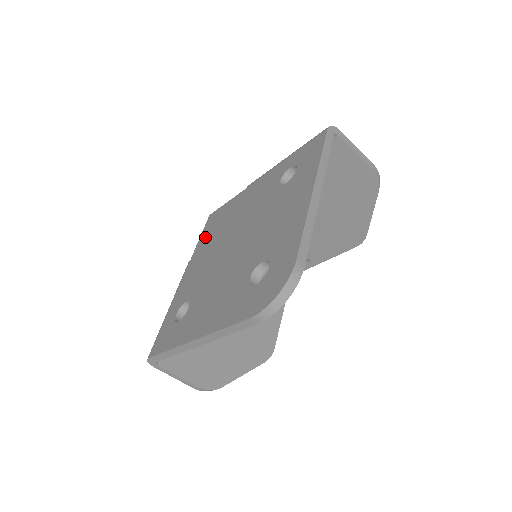
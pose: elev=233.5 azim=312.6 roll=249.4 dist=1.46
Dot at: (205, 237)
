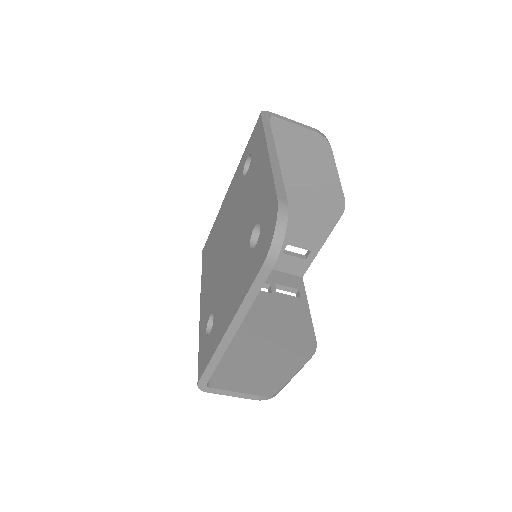
Dot at: (205, 265)
